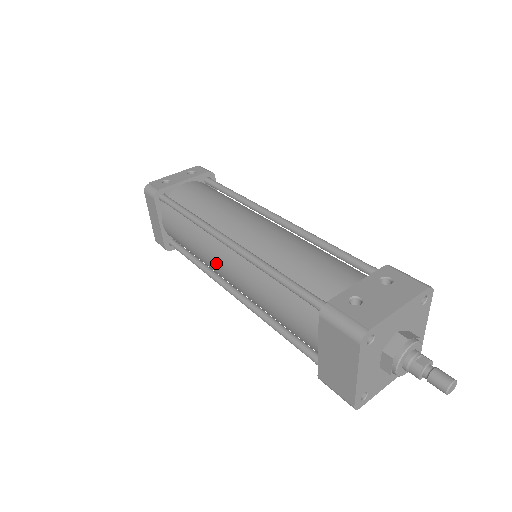
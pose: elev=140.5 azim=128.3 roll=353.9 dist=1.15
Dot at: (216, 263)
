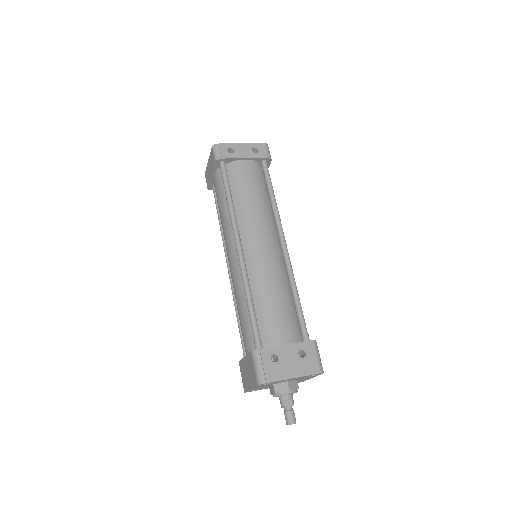
Dot at: (227, 247)
